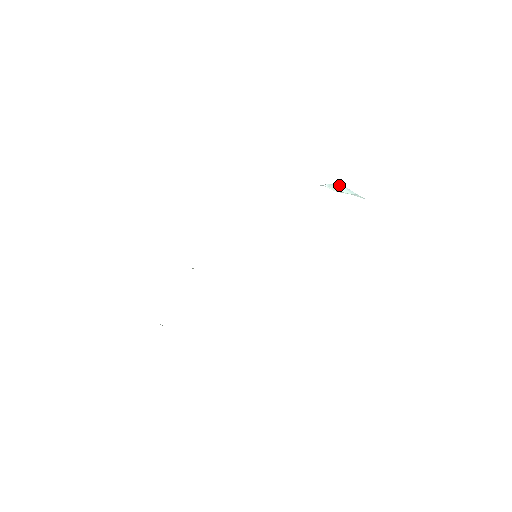
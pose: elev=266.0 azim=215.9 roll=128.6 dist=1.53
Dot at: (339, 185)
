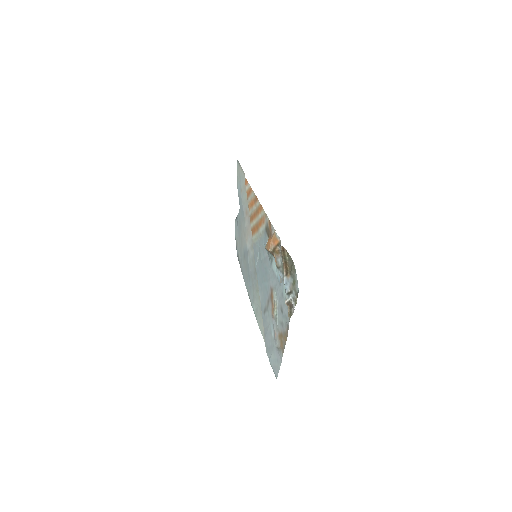
Dot at: occluded
